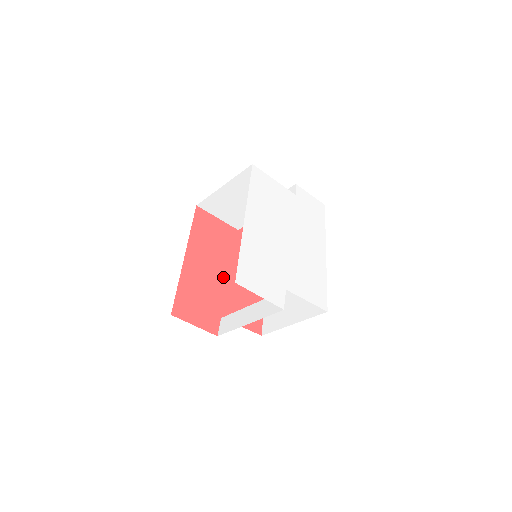
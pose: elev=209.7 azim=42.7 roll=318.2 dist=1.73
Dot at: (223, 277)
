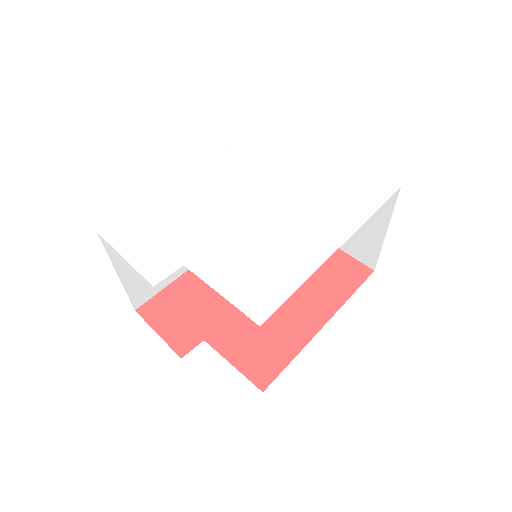
Dot at: occluded
